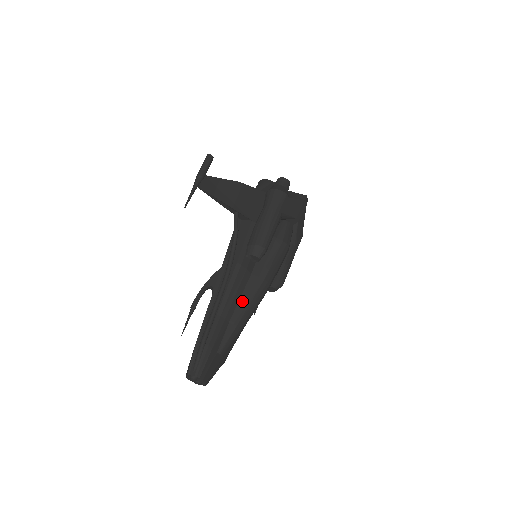
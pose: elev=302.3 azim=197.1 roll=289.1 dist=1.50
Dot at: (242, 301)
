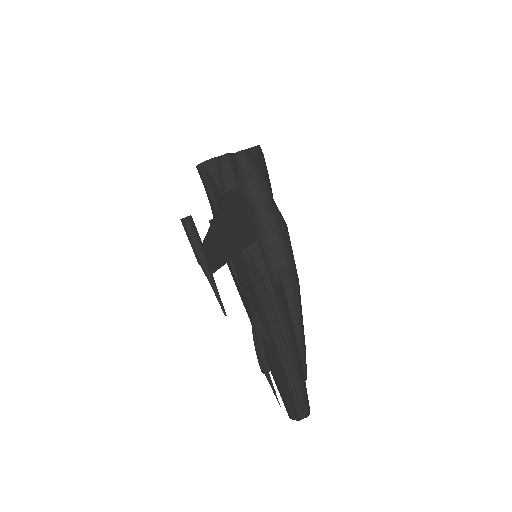
Dot at: (295, 322)
